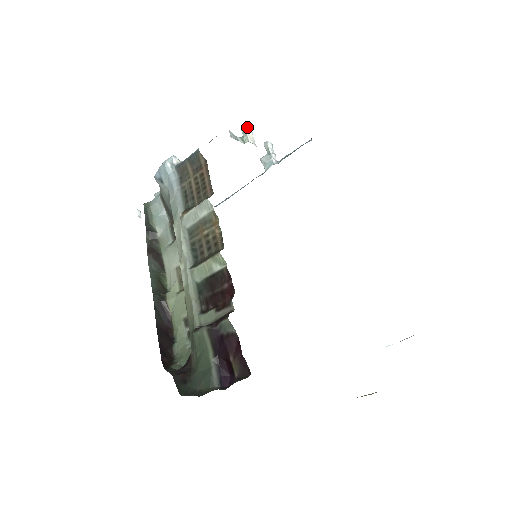
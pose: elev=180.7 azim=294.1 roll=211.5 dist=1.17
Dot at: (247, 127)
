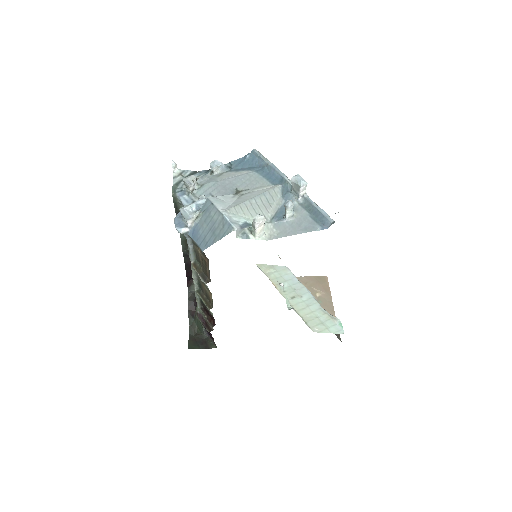
Dot at: (257, 224)
